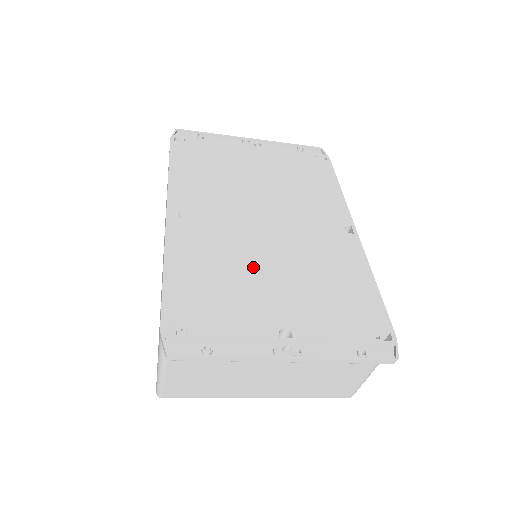
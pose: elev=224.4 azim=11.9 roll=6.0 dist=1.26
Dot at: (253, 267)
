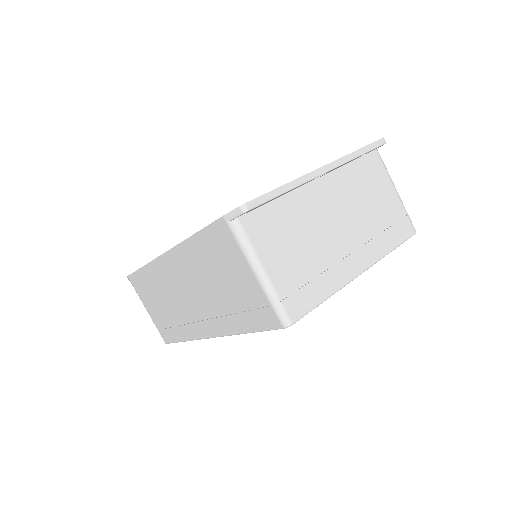
Dot at: occluded
